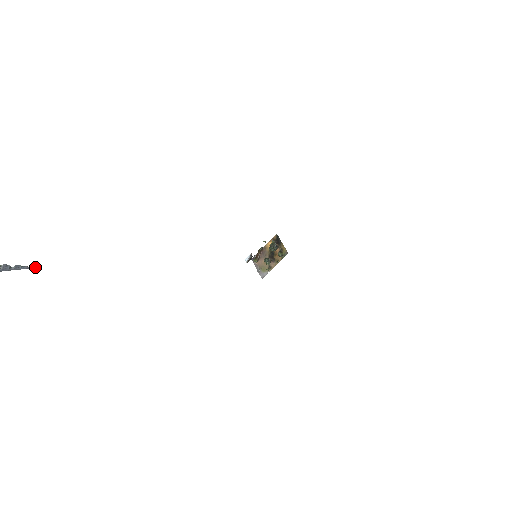
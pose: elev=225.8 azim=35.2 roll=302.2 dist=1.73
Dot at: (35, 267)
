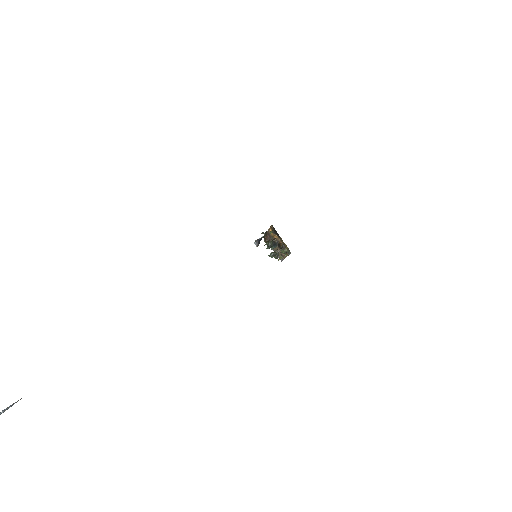
Dot at: (21, 398)
